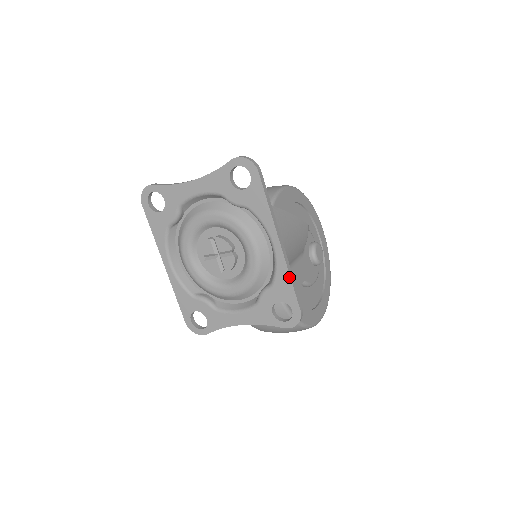
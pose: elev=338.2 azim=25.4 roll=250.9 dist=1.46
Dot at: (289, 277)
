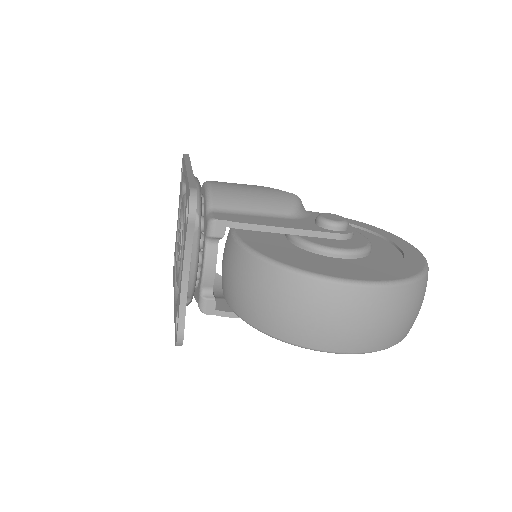
Dot at: (187, 178)
